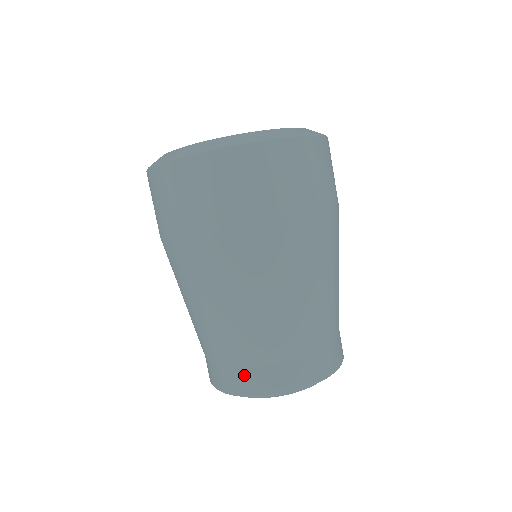
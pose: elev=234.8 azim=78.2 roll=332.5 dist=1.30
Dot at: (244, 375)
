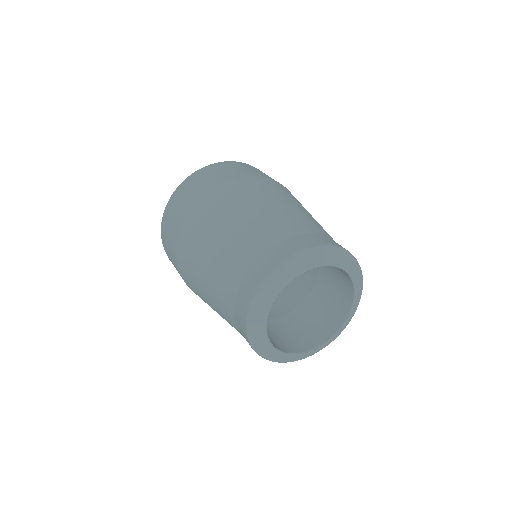
Dot at: (256, 267)
